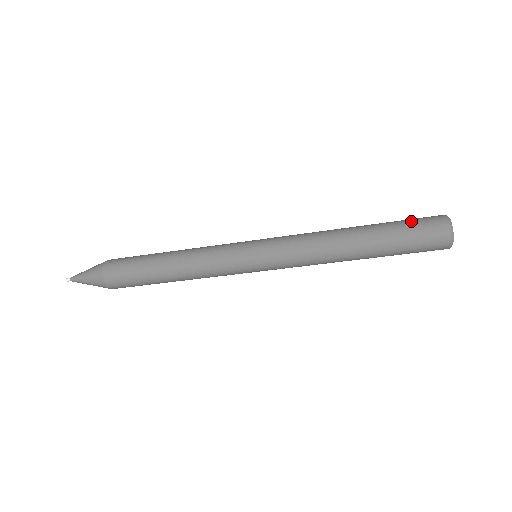
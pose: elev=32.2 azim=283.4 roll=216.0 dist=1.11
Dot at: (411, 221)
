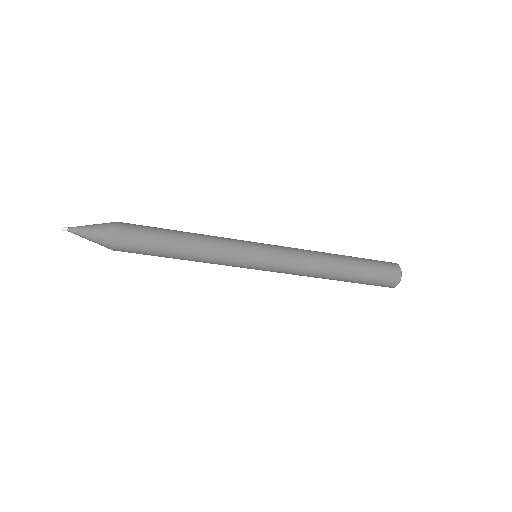
Dot at: (378, 273)
